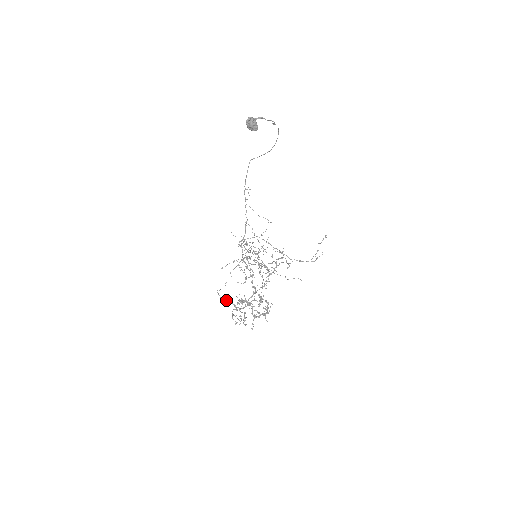
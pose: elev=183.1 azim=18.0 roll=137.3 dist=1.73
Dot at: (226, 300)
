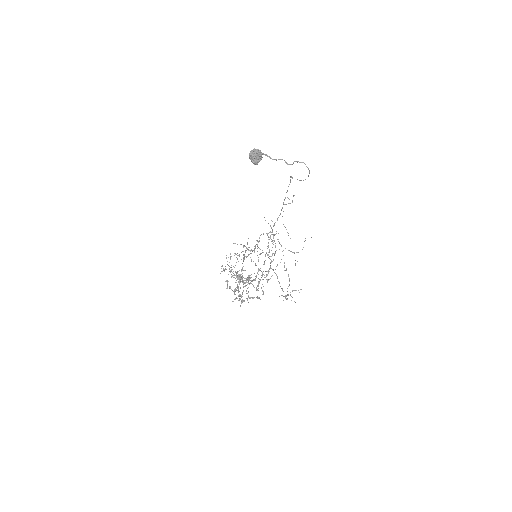
Dot at: occluded
